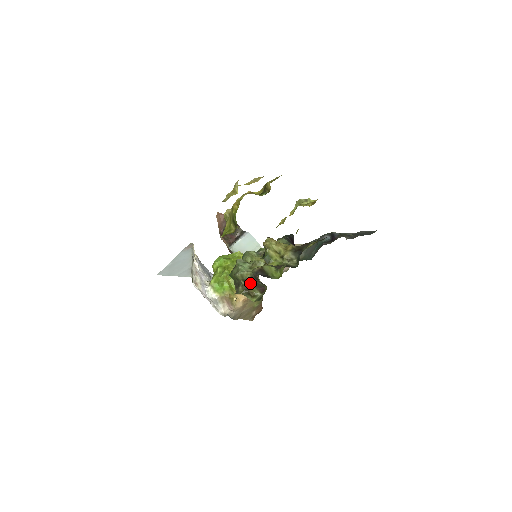
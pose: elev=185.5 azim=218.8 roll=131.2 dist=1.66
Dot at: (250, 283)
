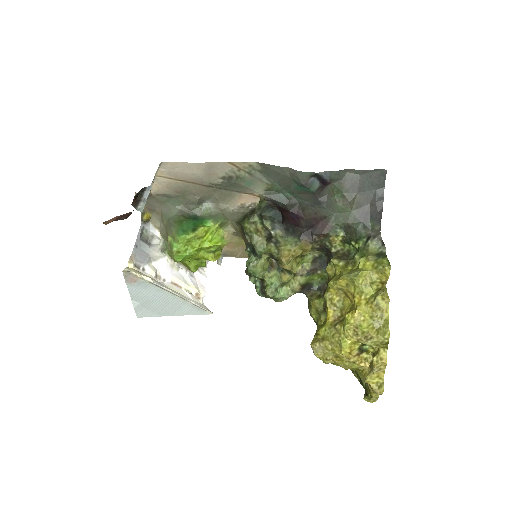
Dot at: occluded
